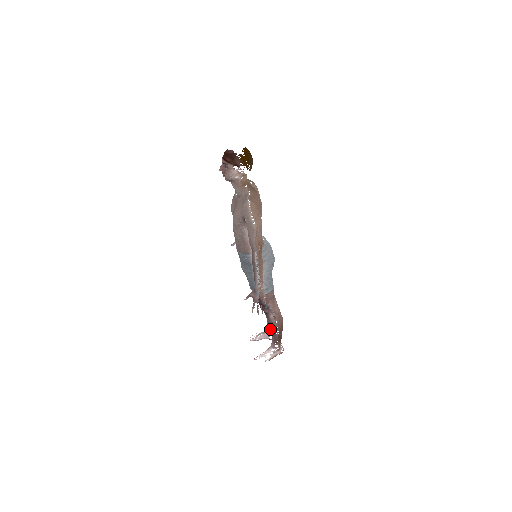
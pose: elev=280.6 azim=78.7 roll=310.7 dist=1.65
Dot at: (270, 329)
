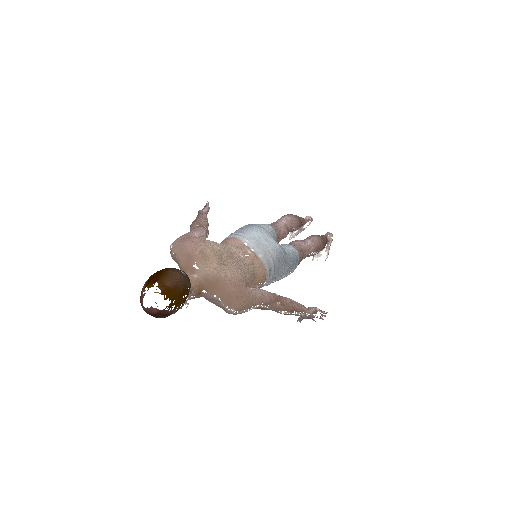
Dot at: occluded
